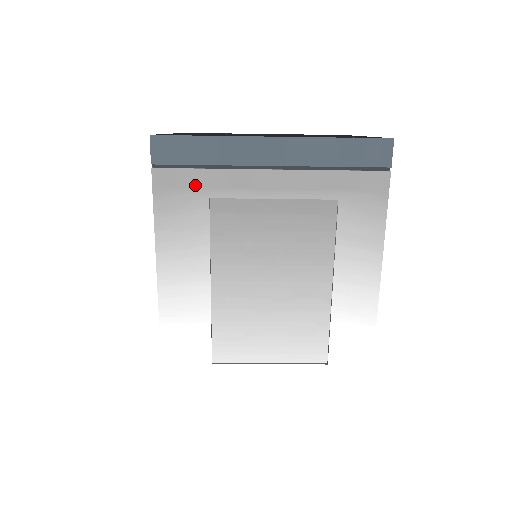
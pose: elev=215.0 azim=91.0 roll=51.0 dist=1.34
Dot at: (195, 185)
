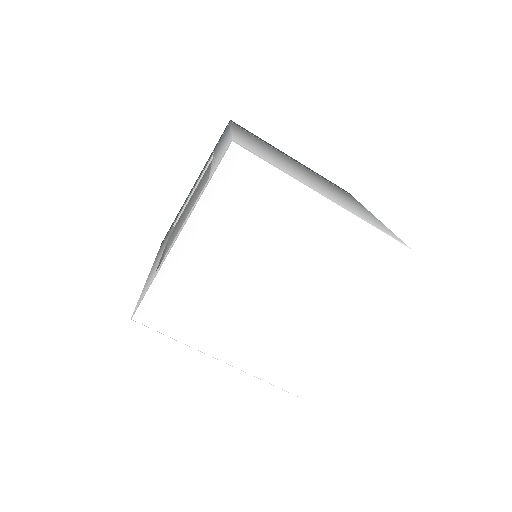
Dot at: occluded
